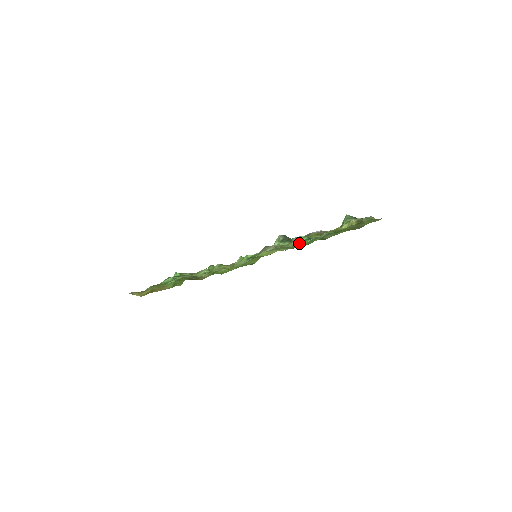
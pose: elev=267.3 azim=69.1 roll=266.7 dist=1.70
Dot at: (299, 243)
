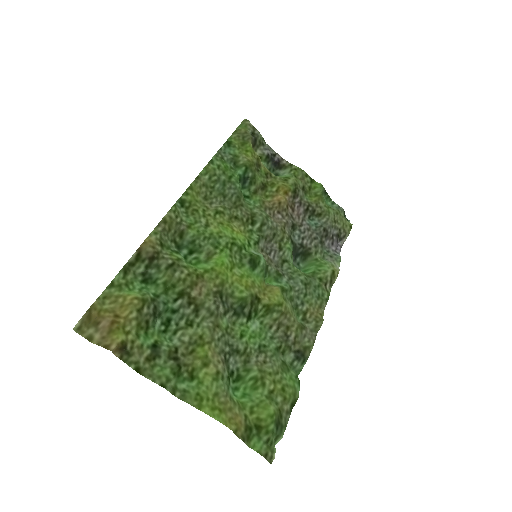
Dot at: (240, 190)
